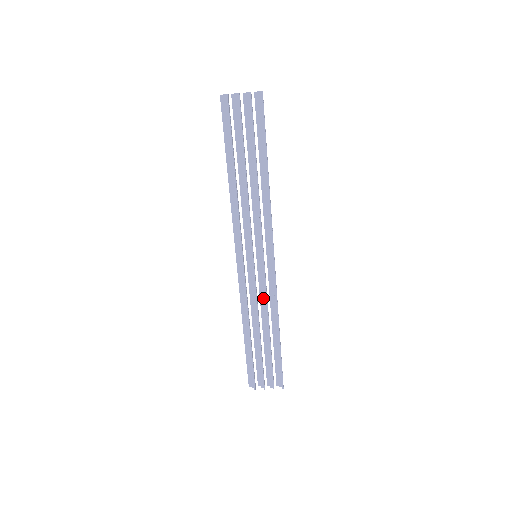
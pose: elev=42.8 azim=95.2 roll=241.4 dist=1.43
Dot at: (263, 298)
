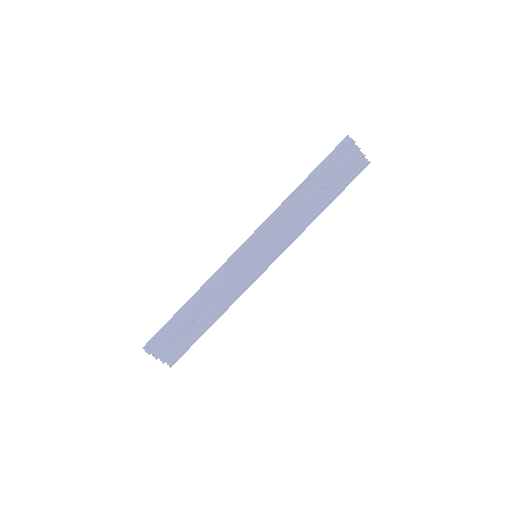
Dot at: (229, 289)
